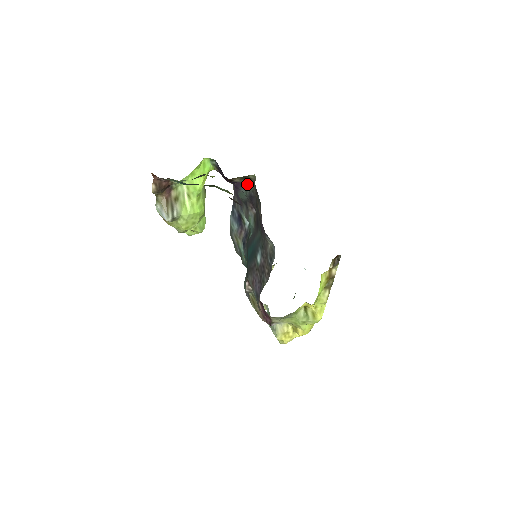
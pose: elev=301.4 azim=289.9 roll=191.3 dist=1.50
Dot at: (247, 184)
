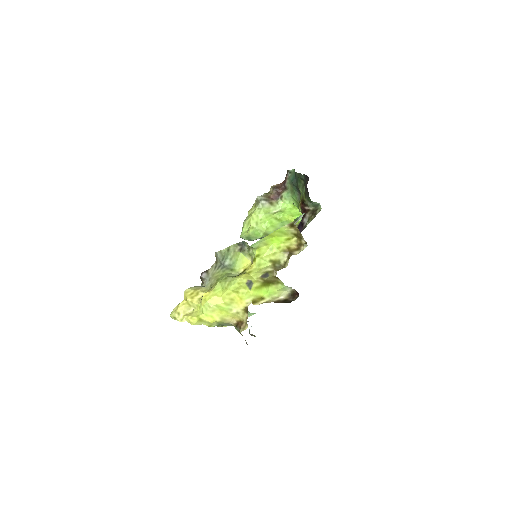
Dot at: occluded
